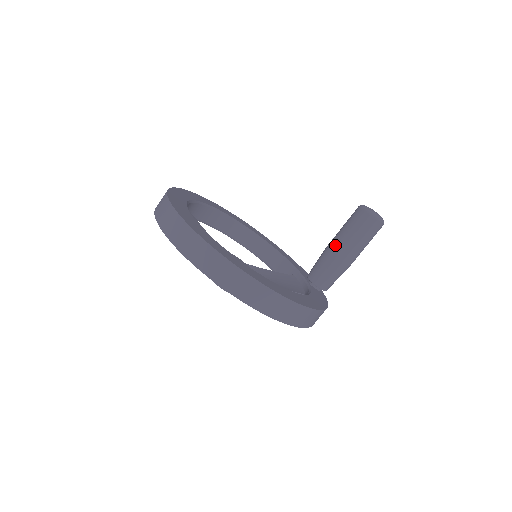
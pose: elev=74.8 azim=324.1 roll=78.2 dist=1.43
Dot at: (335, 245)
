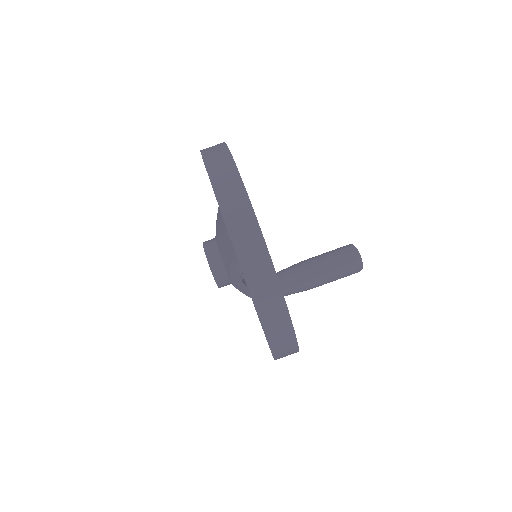
Dot at: (317, 271)
